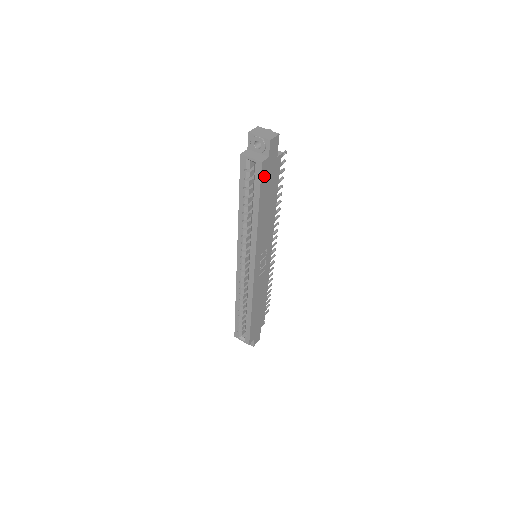
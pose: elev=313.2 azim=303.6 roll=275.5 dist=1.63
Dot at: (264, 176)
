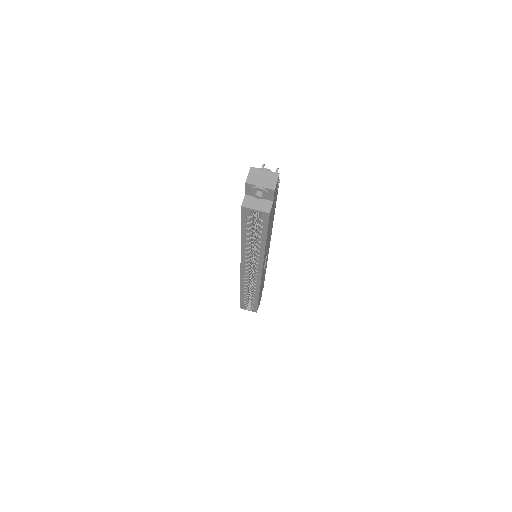
Dot at: (270, 217)
